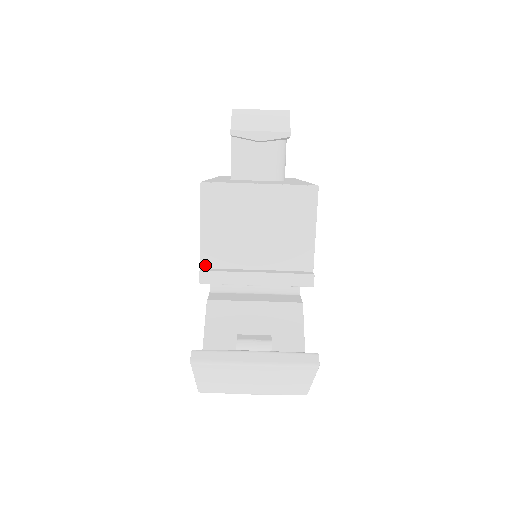
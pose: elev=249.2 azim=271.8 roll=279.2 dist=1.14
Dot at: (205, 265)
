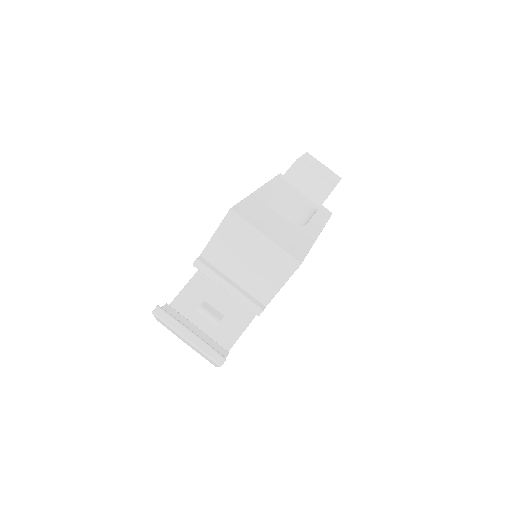
Dot at: (204, 256)
